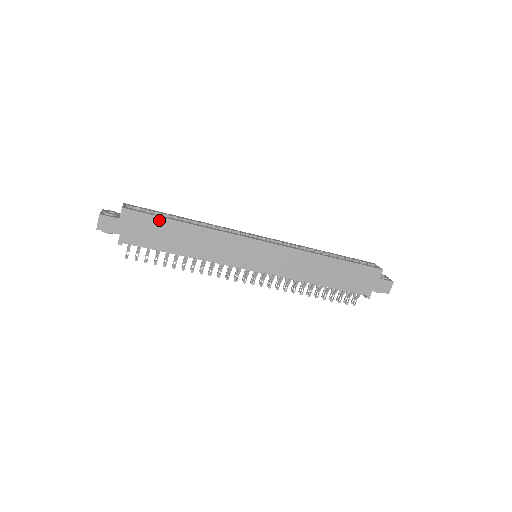
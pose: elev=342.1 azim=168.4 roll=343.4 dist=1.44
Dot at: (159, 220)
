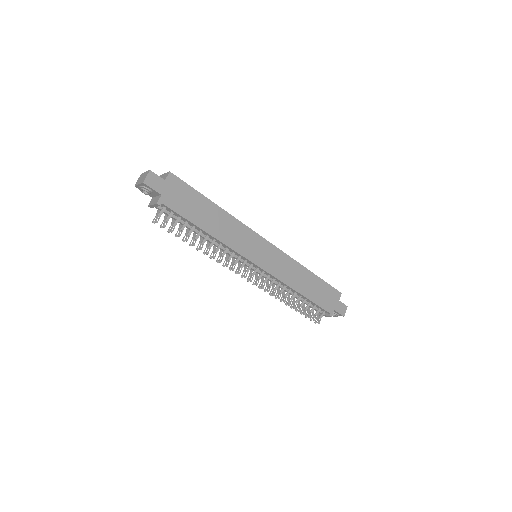
Dot at: (196, 194)
